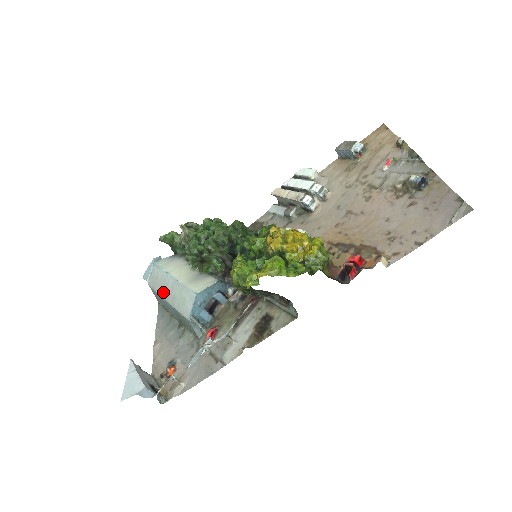
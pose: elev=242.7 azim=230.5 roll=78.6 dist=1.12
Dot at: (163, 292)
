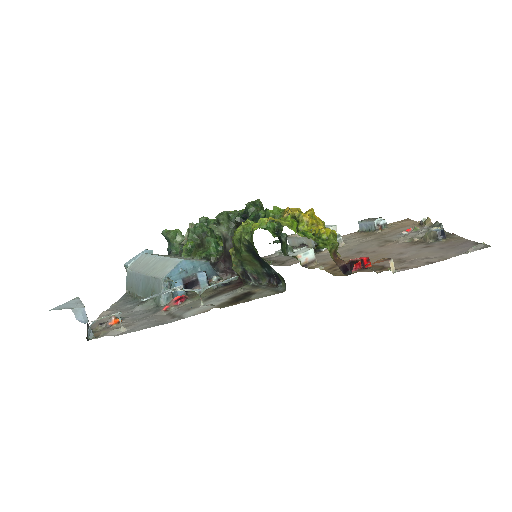
Dot at: (142, 268)
